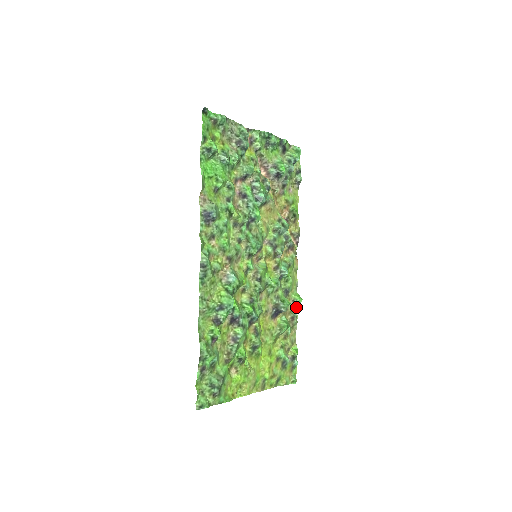
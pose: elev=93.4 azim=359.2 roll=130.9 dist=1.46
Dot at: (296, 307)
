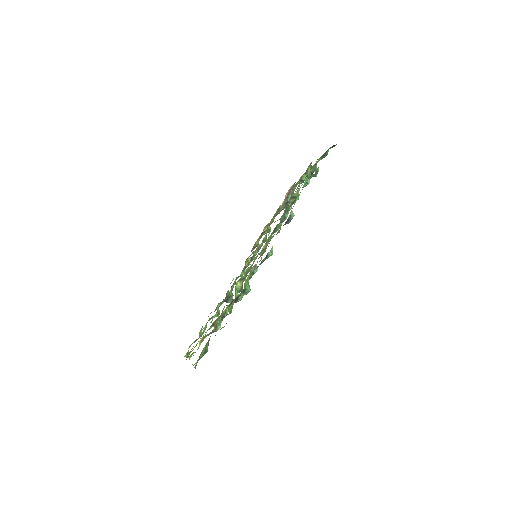
Dot at: occluded
